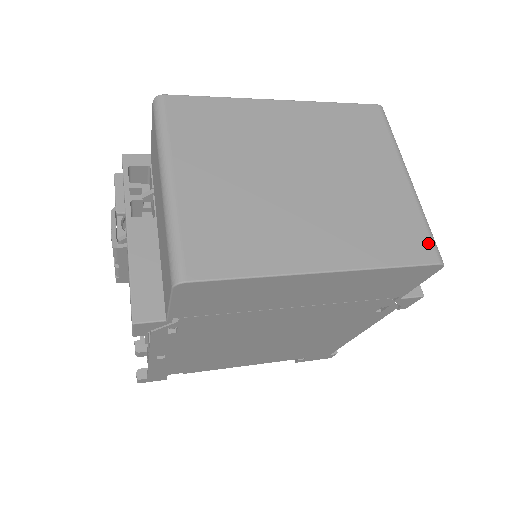
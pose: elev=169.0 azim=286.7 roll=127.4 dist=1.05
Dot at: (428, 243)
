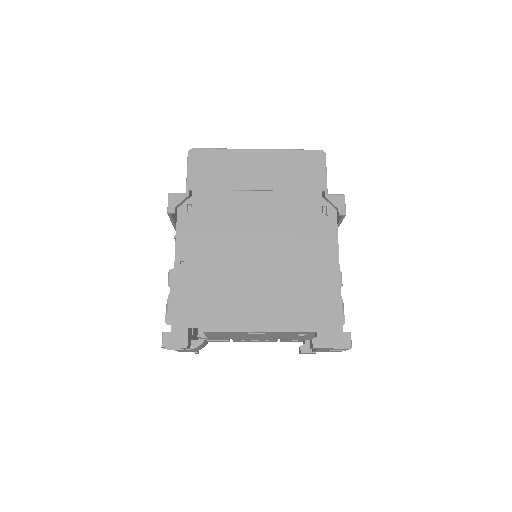
Dot at: occluded
